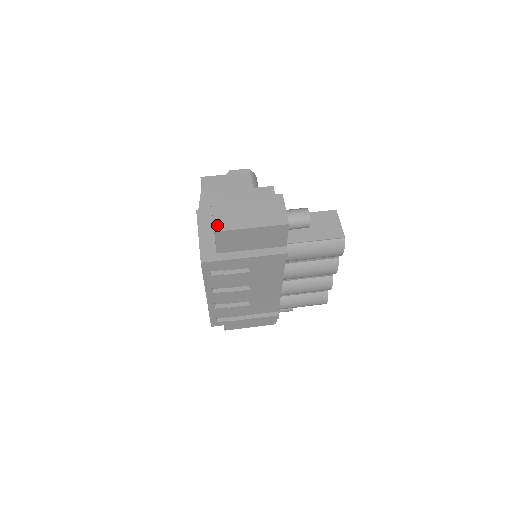
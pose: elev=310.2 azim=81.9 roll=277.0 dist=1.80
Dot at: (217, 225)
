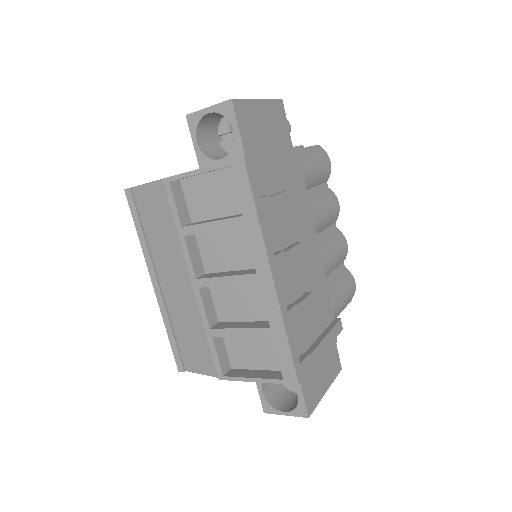
Dot at: (225, 102)
